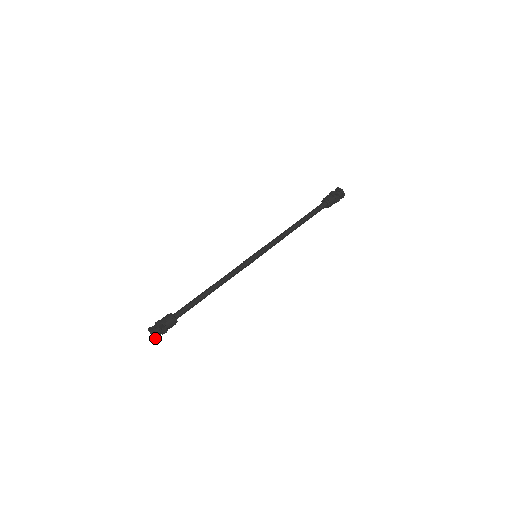
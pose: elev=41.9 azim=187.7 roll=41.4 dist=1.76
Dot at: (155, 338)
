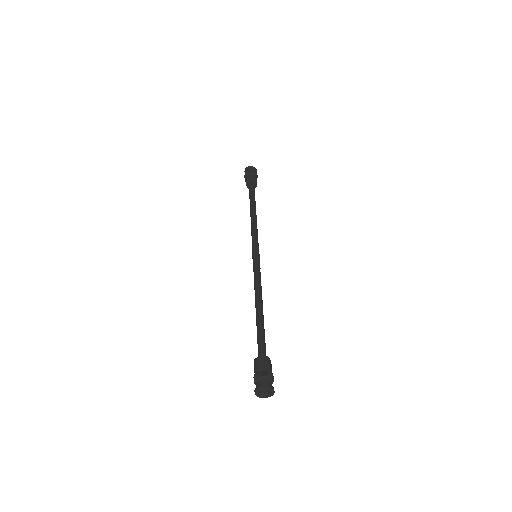
Dot at: (273, 394)
